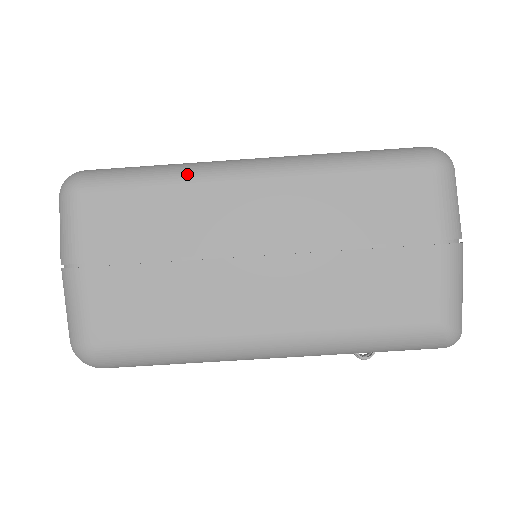
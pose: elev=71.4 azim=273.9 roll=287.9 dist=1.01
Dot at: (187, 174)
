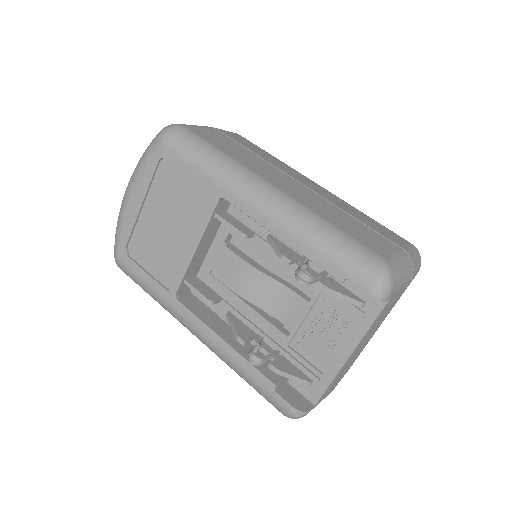
Dot at: occluded
